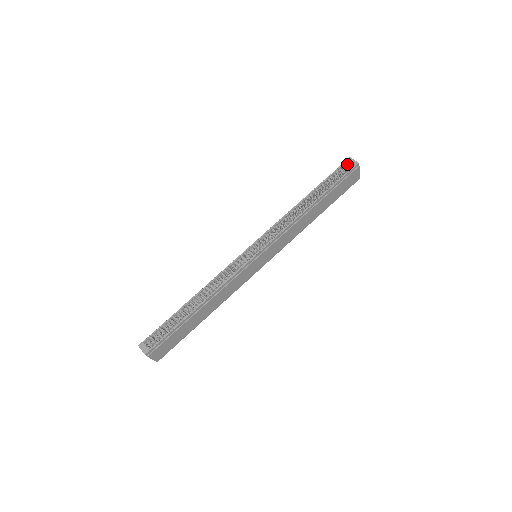
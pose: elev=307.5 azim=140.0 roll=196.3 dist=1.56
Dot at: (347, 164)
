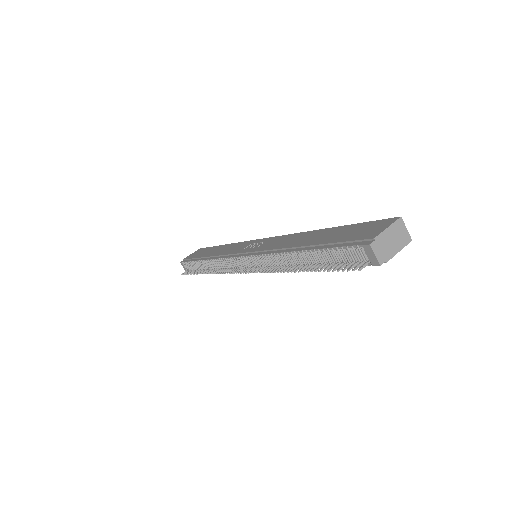
Dot at: (367, 246)
